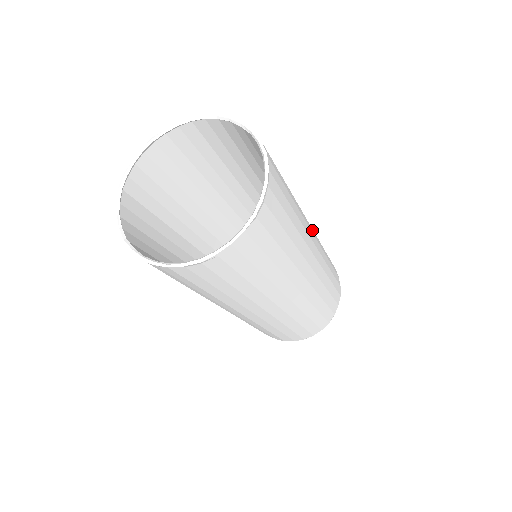
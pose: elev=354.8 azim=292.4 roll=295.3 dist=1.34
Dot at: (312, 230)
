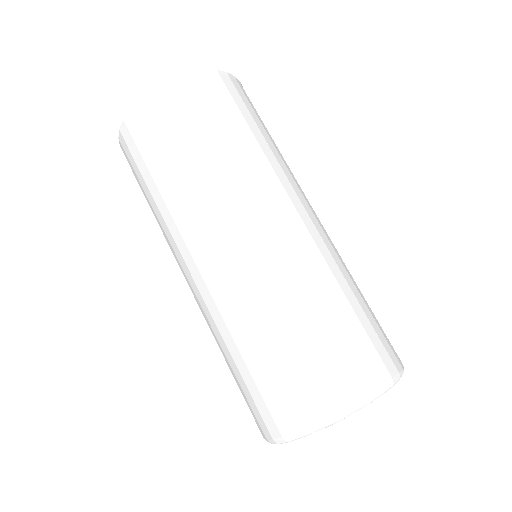
Dot at: occluded
